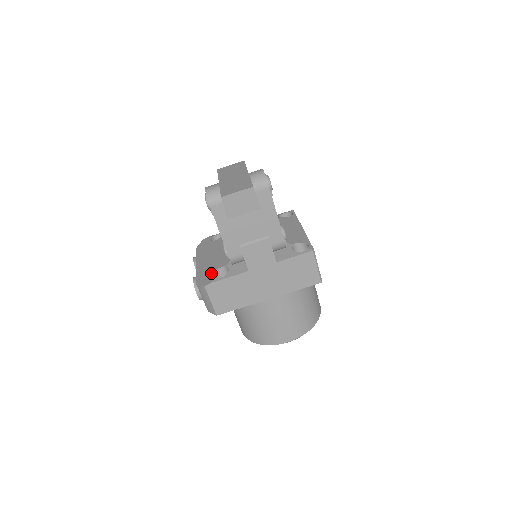
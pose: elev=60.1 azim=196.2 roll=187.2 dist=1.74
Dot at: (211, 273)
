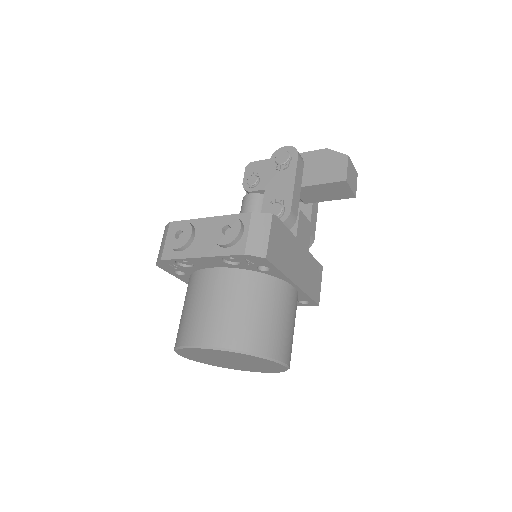
Dot at: occluded
